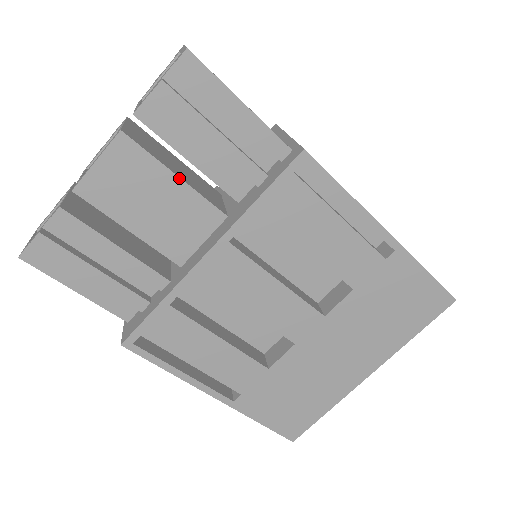
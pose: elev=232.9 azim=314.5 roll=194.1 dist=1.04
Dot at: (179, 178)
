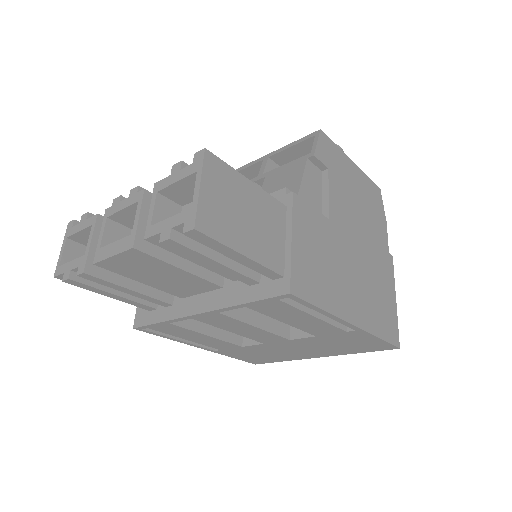
Dot at: (183, 270)
